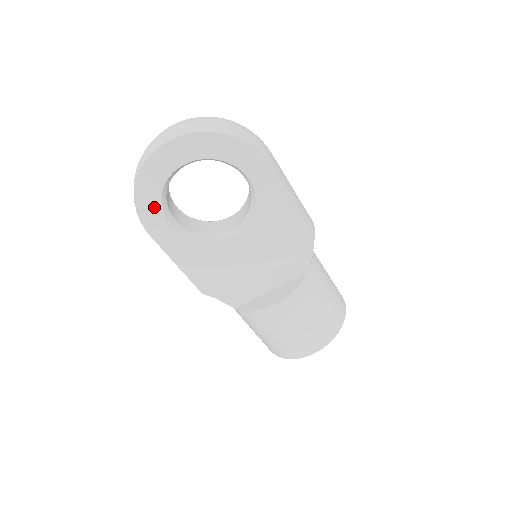
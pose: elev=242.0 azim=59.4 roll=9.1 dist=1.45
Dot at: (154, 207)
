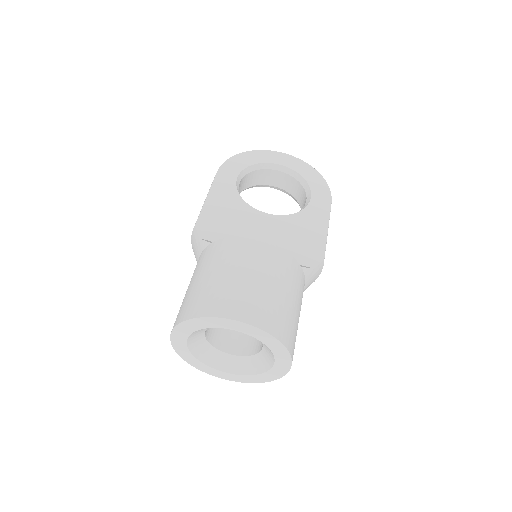
Dot at: (240, 165)
